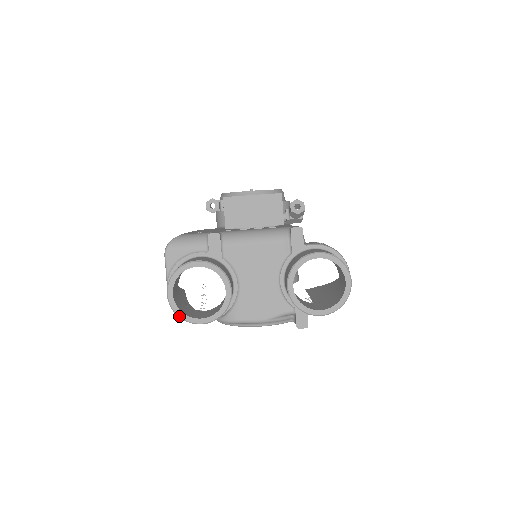
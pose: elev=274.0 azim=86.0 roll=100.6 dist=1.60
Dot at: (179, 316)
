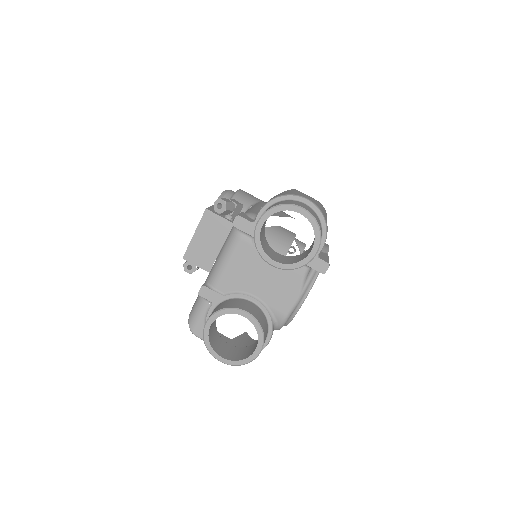
Dot at: occluded
